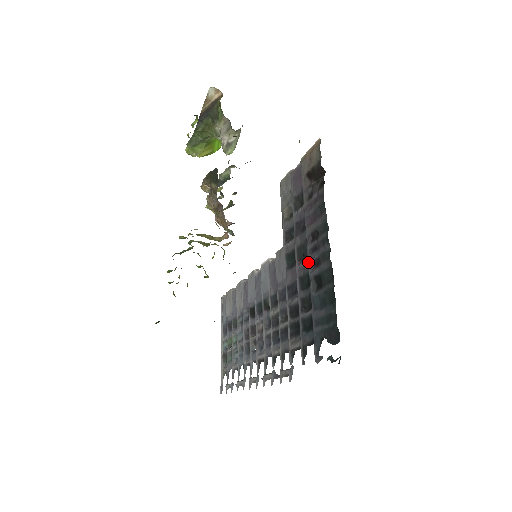
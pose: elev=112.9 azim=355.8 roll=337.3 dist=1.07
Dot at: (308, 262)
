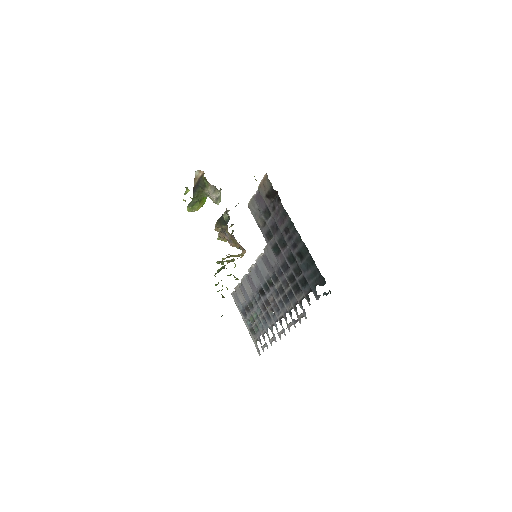
Dot at: (289, 247)
